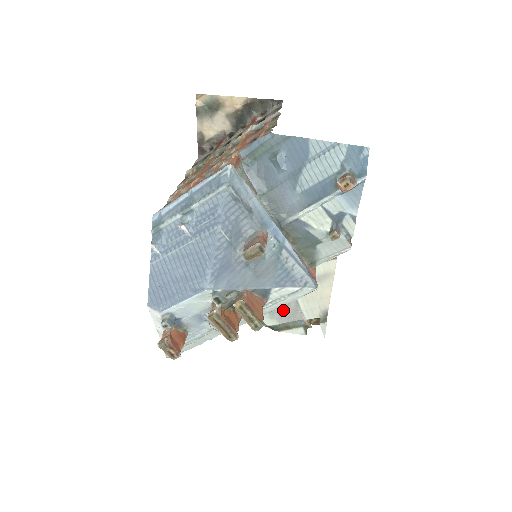
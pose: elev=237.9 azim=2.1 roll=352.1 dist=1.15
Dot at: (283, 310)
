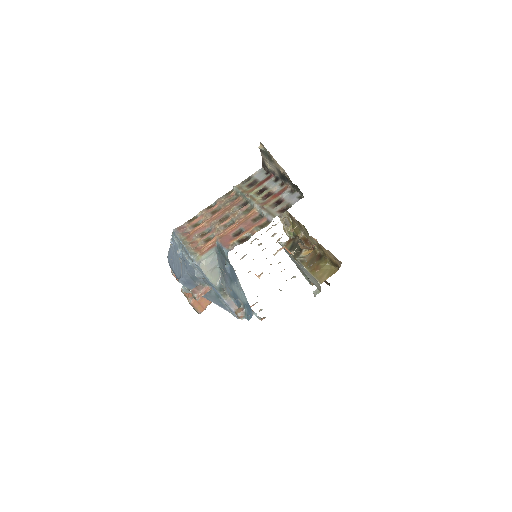
Dot at: occluded
